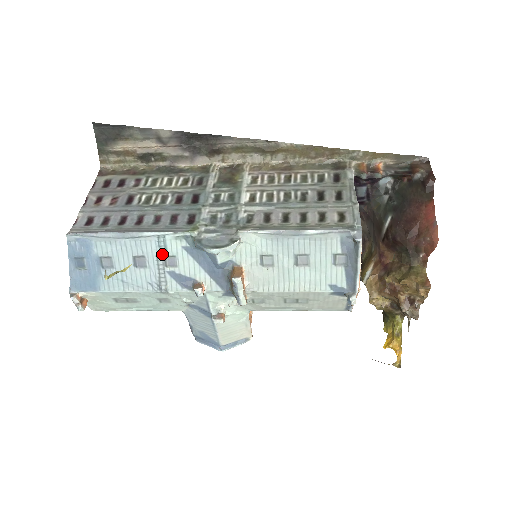
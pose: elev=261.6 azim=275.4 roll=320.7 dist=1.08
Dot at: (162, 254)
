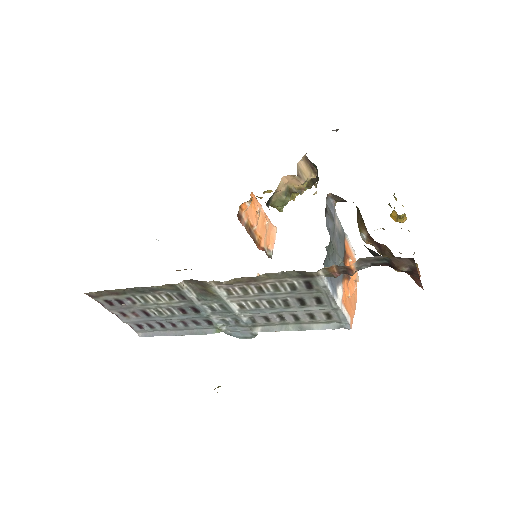
Dot at: occluded
